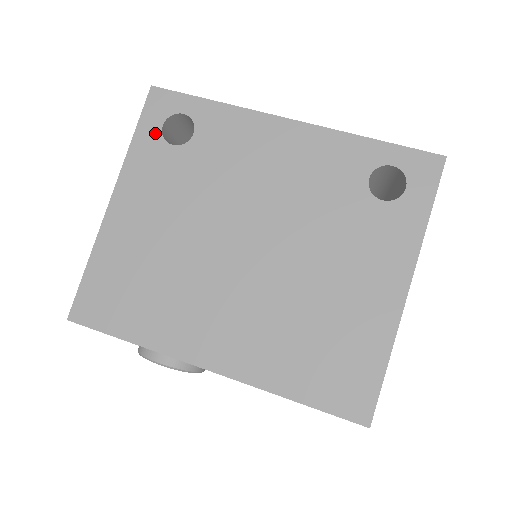
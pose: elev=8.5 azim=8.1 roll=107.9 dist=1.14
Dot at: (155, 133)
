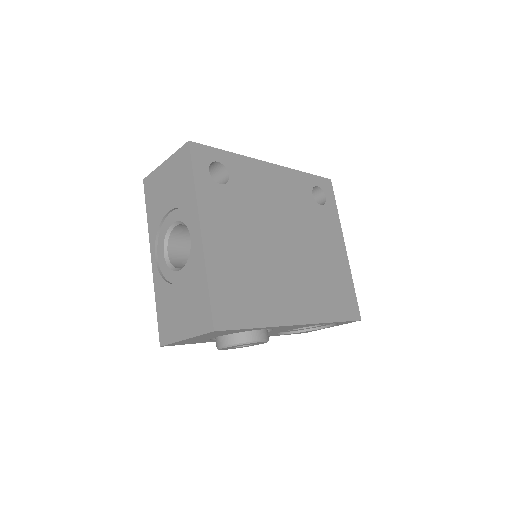
Dot at: (207, 177)
